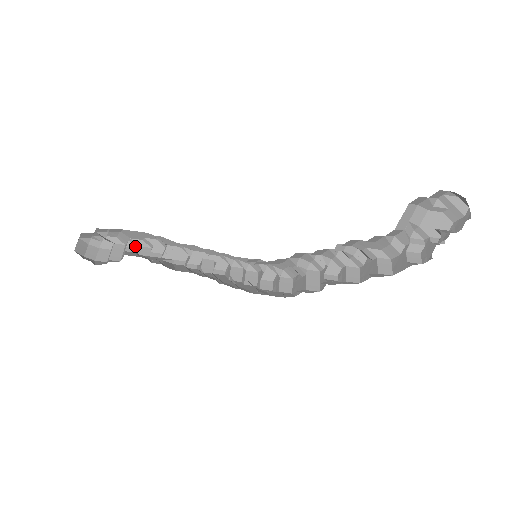
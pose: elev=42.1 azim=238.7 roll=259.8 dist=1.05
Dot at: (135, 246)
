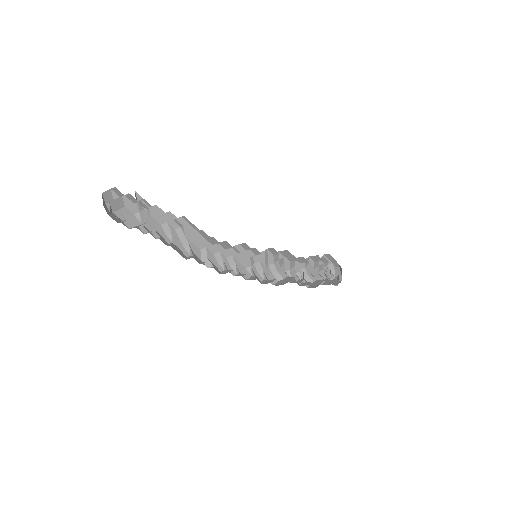
Dot at: (142, 231)
